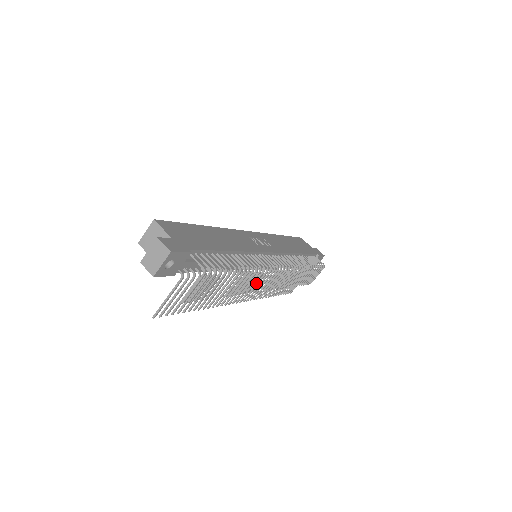
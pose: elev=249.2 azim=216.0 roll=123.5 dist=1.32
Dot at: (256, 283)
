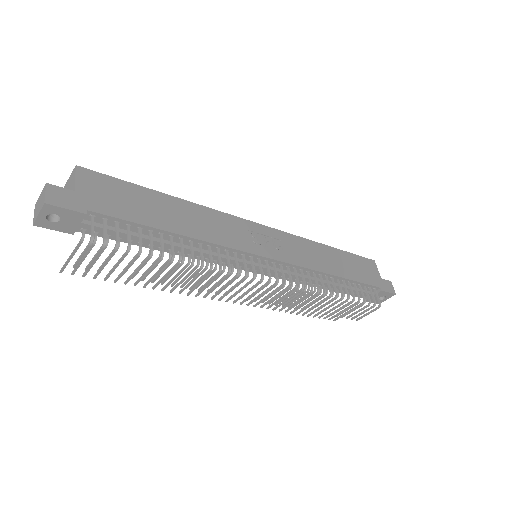
Dot at: (223, 285)
